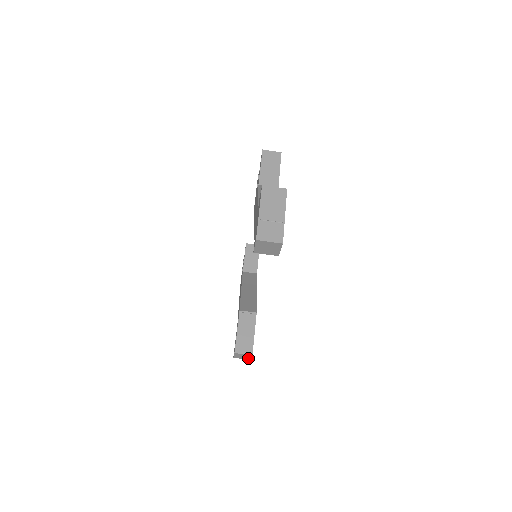
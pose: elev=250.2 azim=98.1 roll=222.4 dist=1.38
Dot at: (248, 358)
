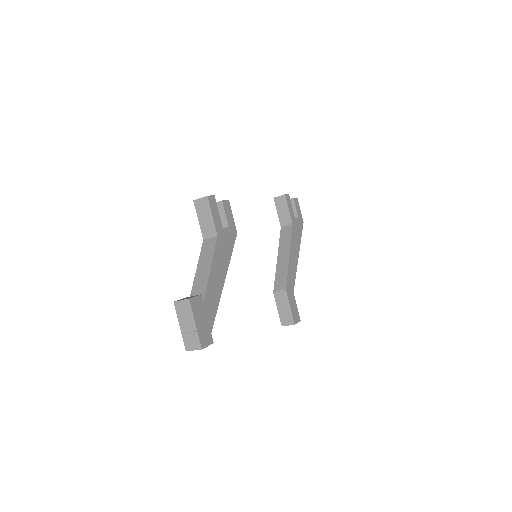
Dot at: (297, 322)
